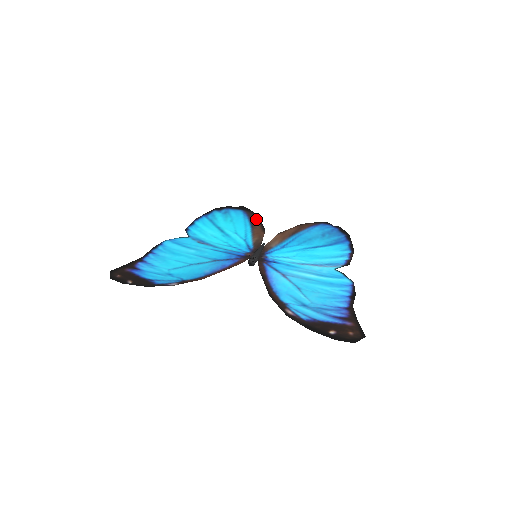
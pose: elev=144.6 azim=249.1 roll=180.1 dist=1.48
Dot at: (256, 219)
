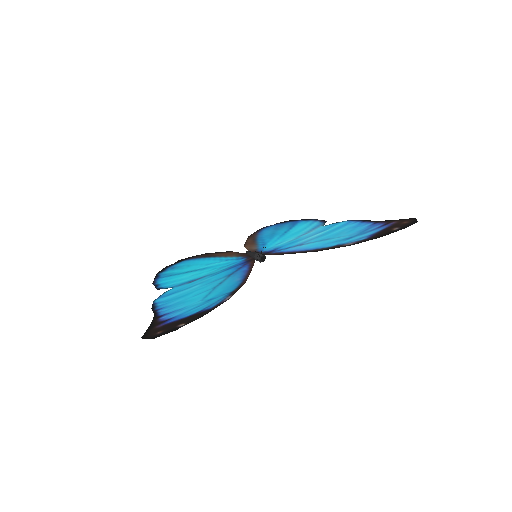
Dot at: (208, 254)
